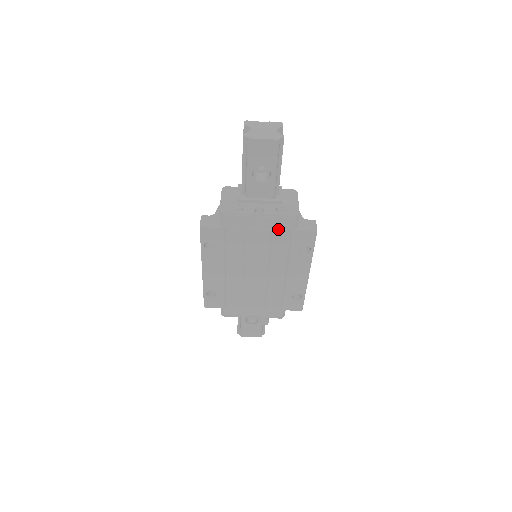
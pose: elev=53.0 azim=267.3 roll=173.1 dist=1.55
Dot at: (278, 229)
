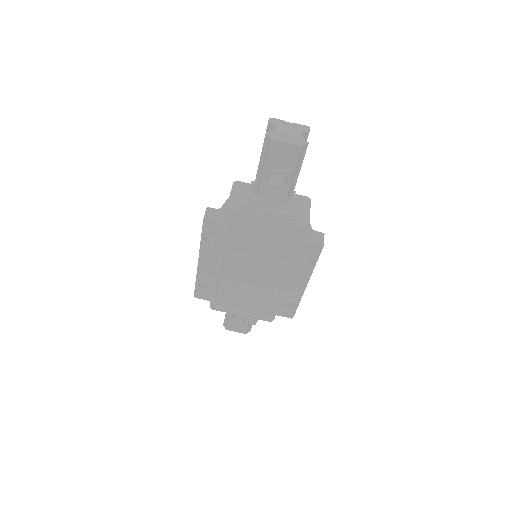
Dot at: (284, 236)
